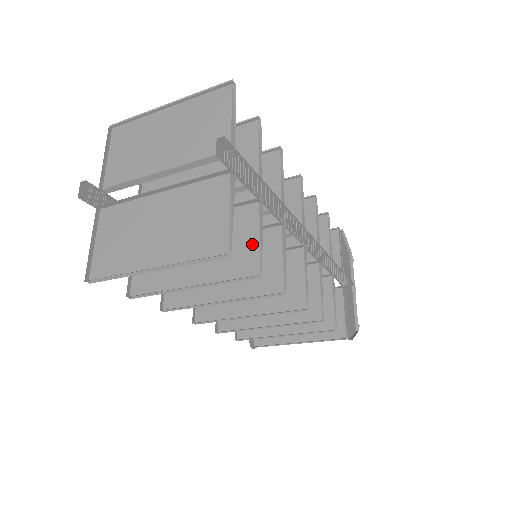
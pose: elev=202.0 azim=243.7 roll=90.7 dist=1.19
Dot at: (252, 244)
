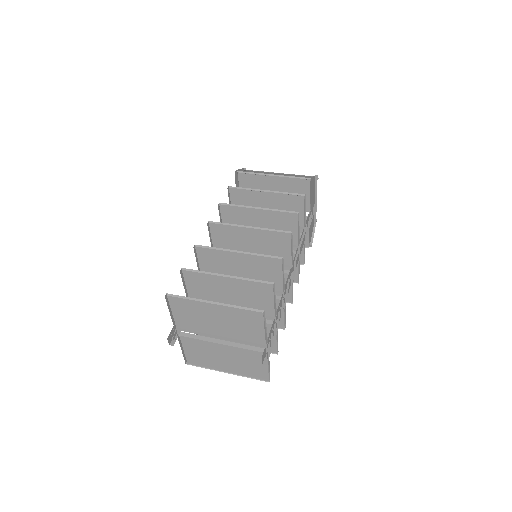
Dot at: occluded
